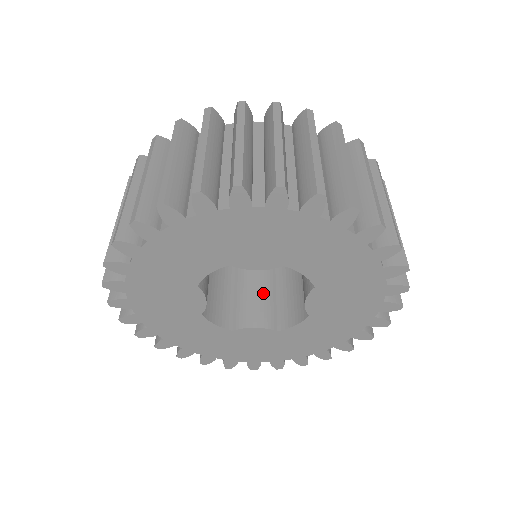
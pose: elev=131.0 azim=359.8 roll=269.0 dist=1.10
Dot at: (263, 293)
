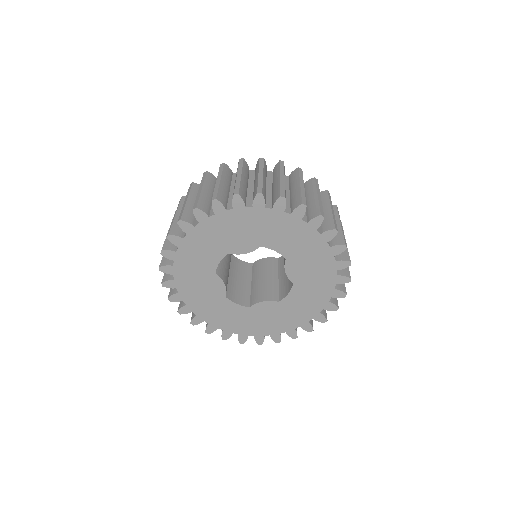
Dot at: (269, 282)
